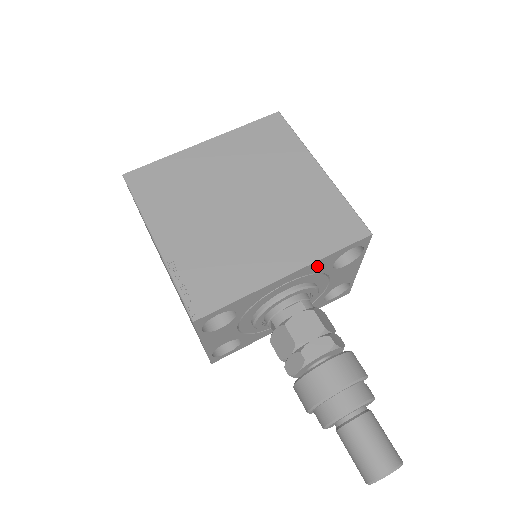
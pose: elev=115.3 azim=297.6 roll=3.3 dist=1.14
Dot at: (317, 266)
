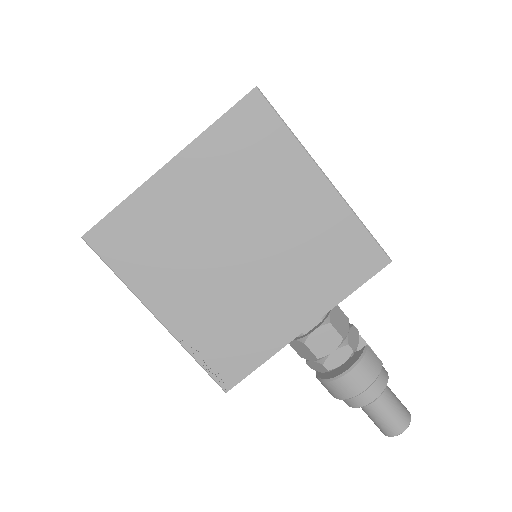
Dot at: occluded
